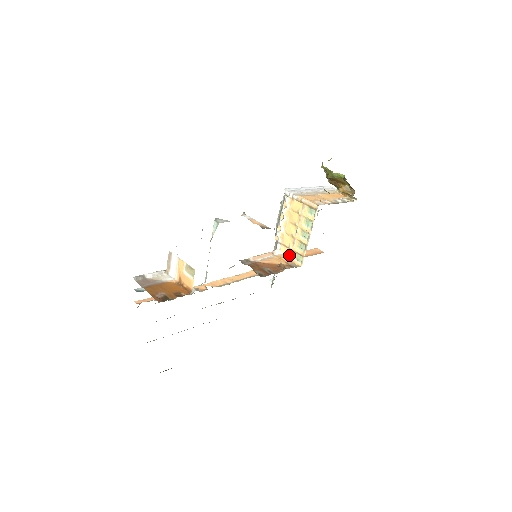
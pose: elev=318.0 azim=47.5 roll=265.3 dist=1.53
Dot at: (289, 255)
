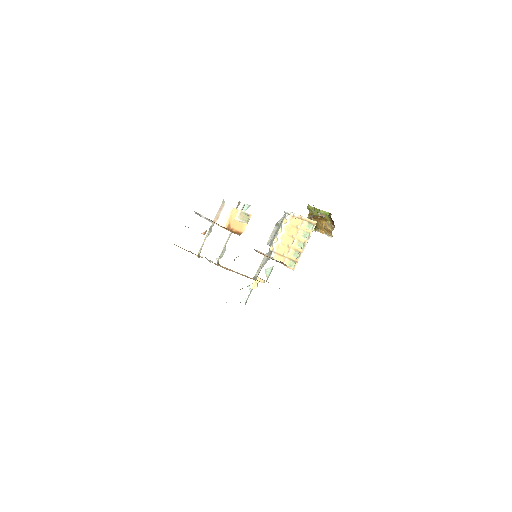
Dot at: occluded
